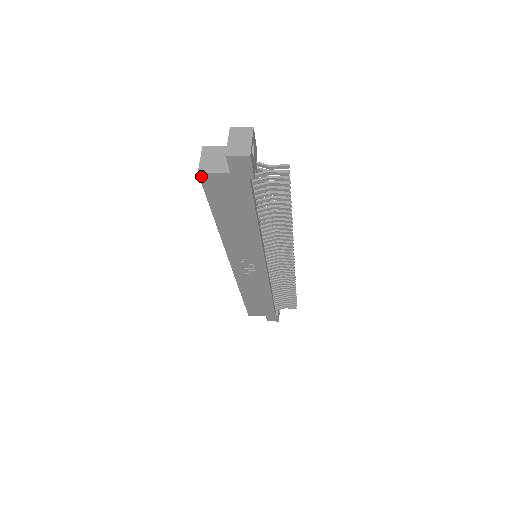
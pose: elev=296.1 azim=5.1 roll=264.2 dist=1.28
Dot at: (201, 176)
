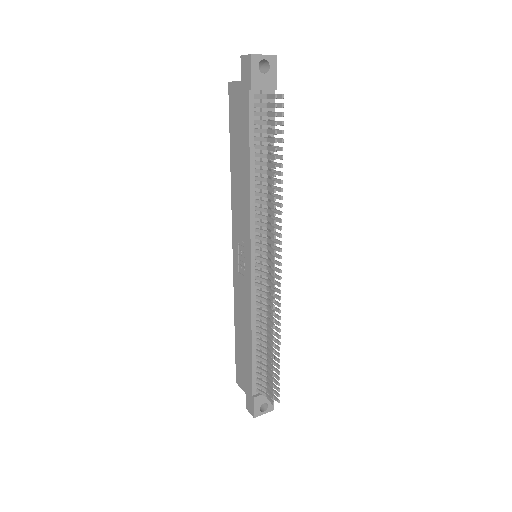
Dot at: (229, 87)
